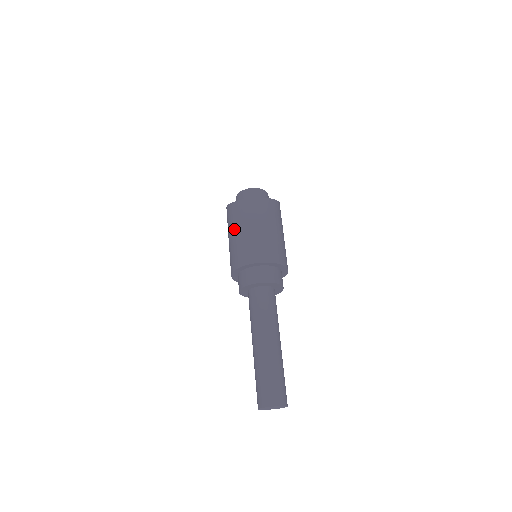
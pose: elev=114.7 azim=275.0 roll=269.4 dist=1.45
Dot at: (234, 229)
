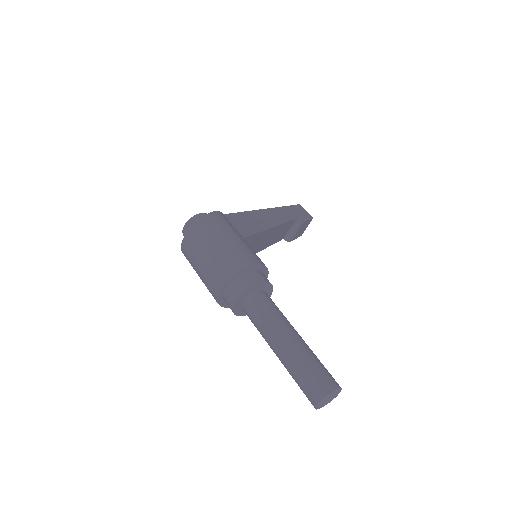
Dot at: occluded
